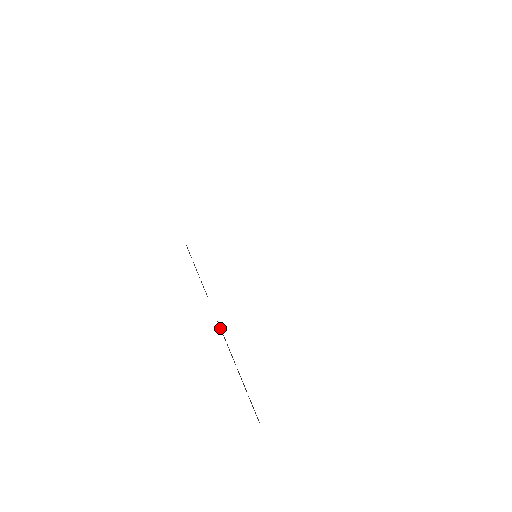
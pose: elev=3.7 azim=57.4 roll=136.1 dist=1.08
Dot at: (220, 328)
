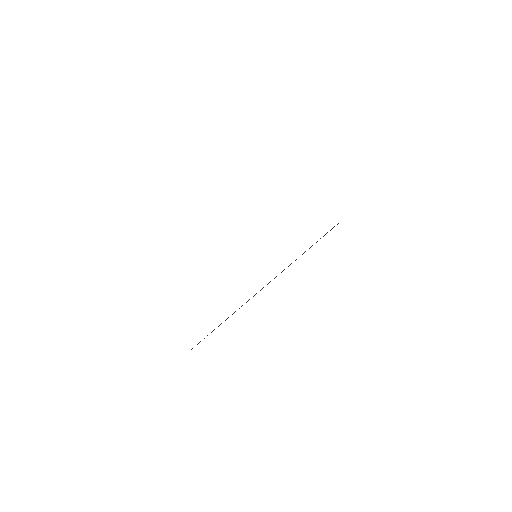
Dot at: occluded
